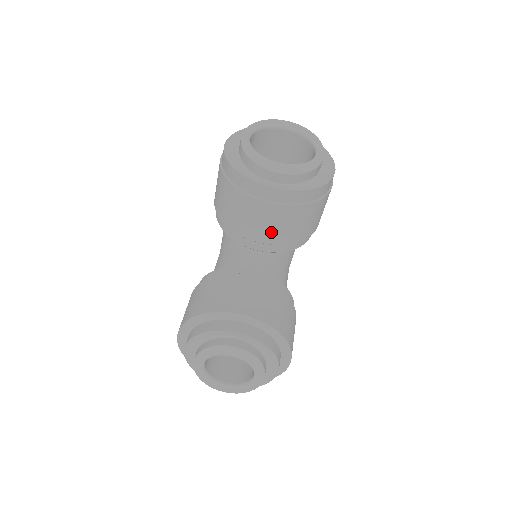
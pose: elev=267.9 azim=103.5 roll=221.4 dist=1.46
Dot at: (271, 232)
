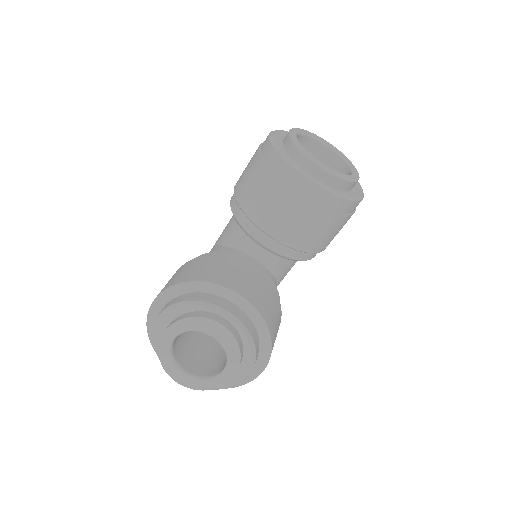
Dot at: (288, 229)
